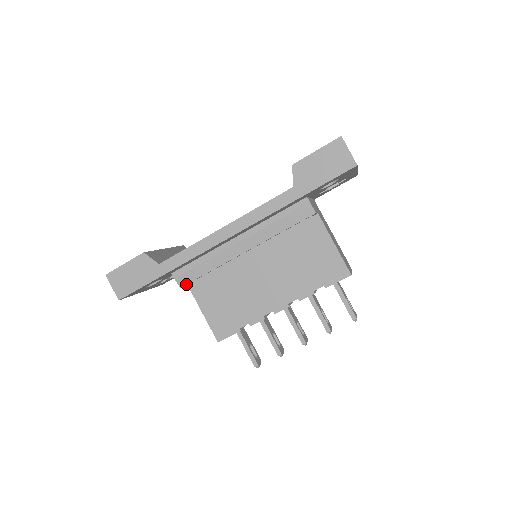
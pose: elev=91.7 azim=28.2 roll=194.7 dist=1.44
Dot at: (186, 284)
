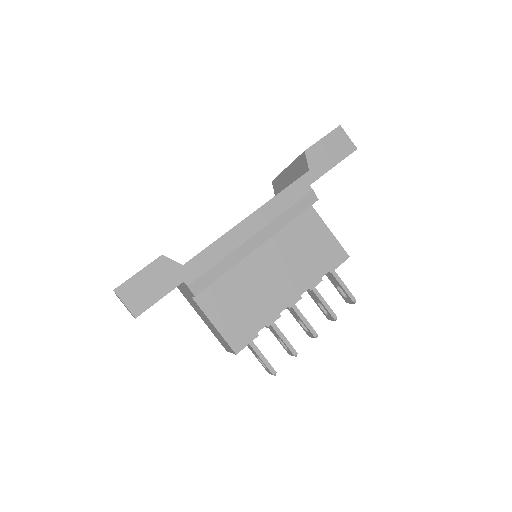
Dot at: (201, 291)
